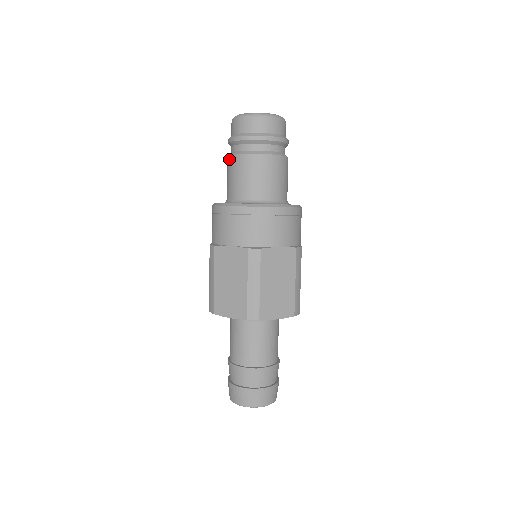
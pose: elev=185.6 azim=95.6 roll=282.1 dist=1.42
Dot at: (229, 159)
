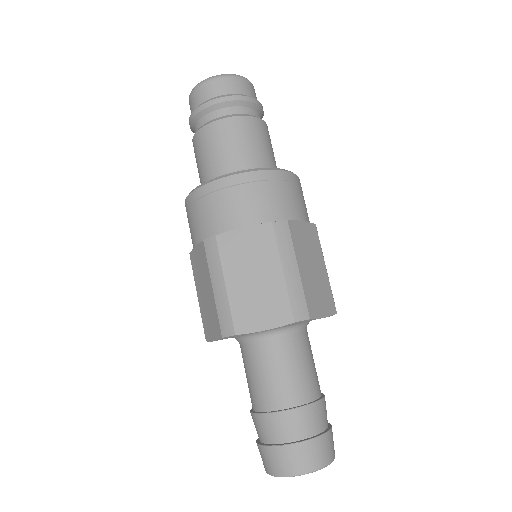
Dot at: occluded
